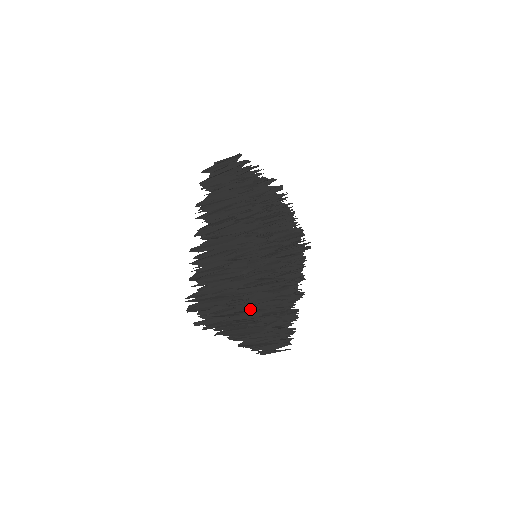
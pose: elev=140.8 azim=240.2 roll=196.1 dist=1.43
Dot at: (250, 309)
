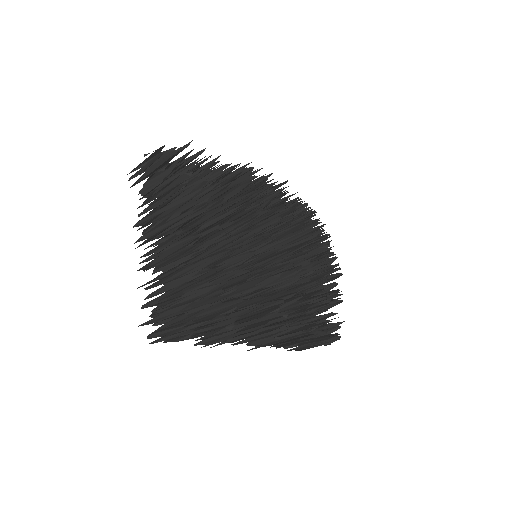
Dot at: (331, 301)
